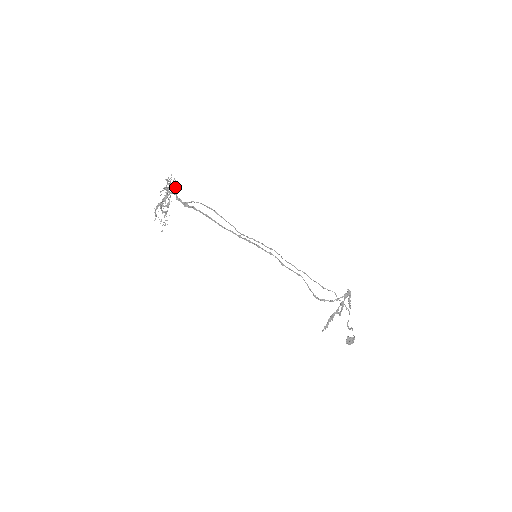
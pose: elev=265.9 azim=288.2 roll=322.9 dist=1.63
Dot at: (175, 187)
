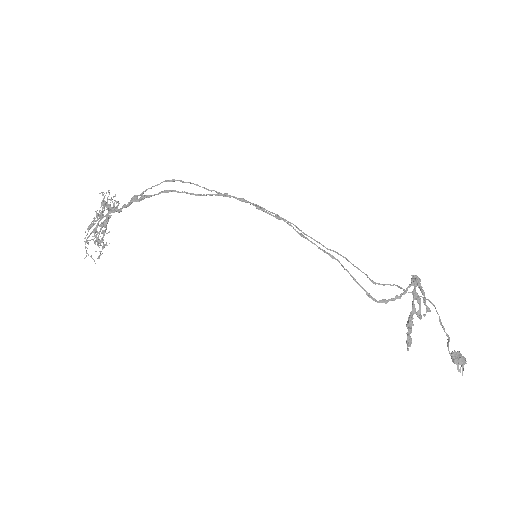
Dot at: (115, 194)
